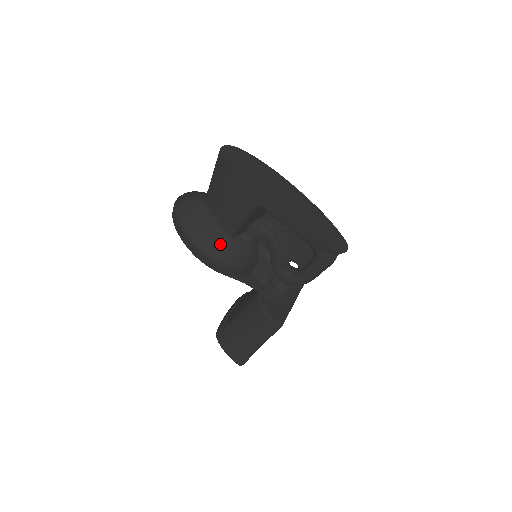
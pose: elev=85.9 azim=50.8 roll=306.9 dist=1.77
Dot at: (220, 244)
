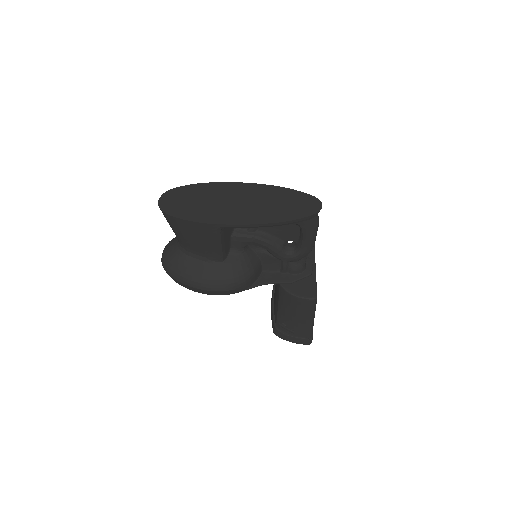
Dot at: (218, 274)
